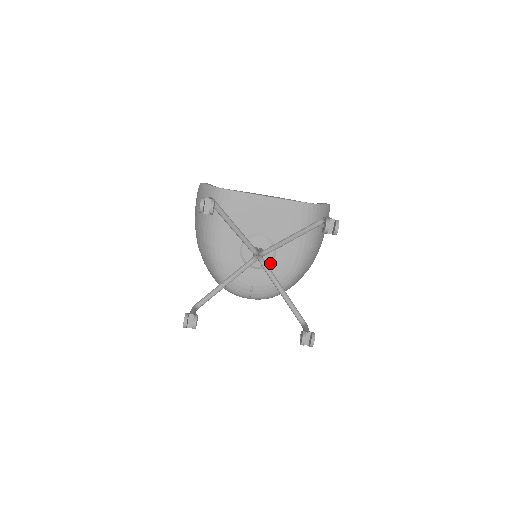
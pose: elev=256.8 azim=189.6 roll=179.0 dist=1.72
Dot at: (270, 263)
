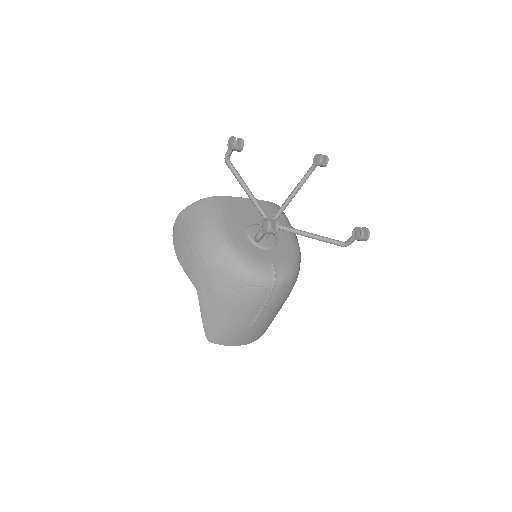
Dot at: (276, 244)
